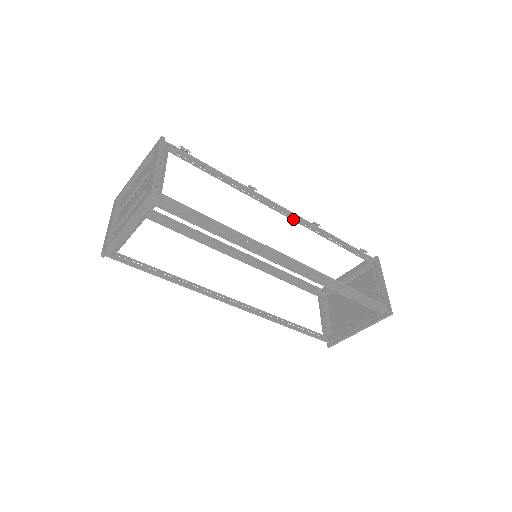
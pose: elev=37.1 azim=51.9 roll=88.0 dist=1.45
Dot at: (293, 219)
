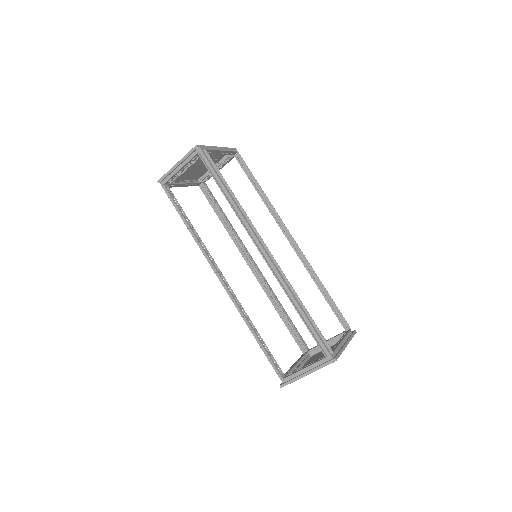
Dot at: (258, 275)
